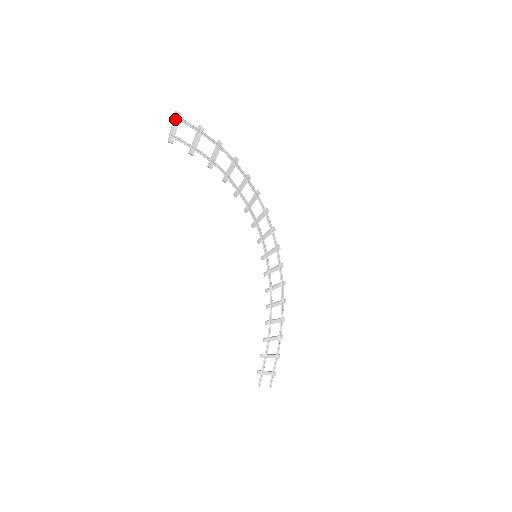
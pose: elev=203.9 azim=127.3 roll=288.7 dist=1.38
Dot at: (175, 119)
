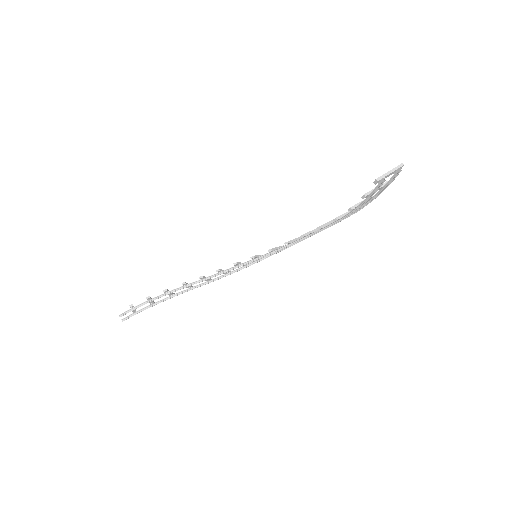
Dot at: (397, 170)
